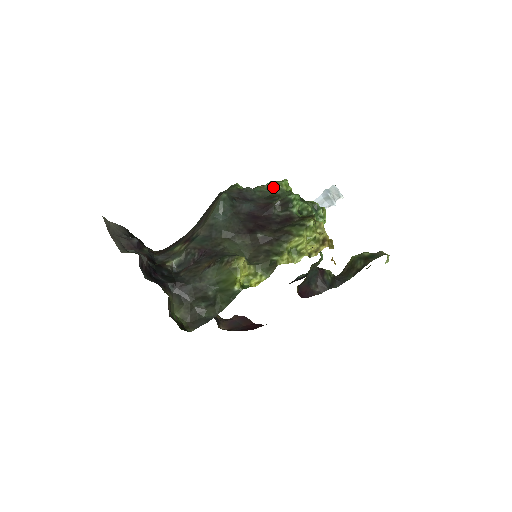
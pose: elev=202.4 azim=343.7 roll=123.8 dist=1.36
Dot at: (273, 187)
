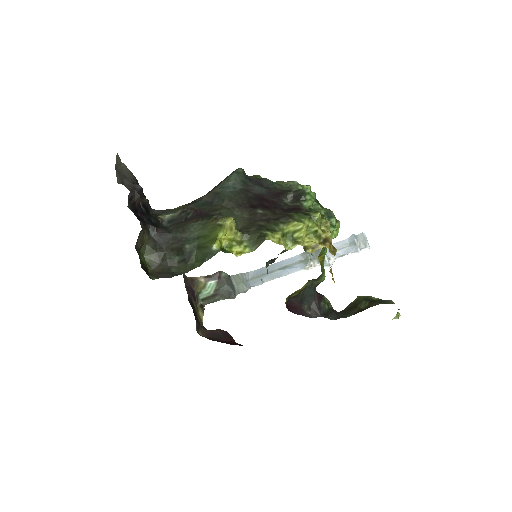
Dot at: (293, 186)
